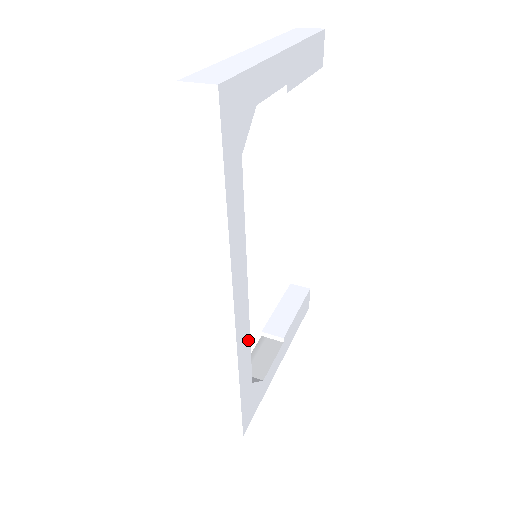
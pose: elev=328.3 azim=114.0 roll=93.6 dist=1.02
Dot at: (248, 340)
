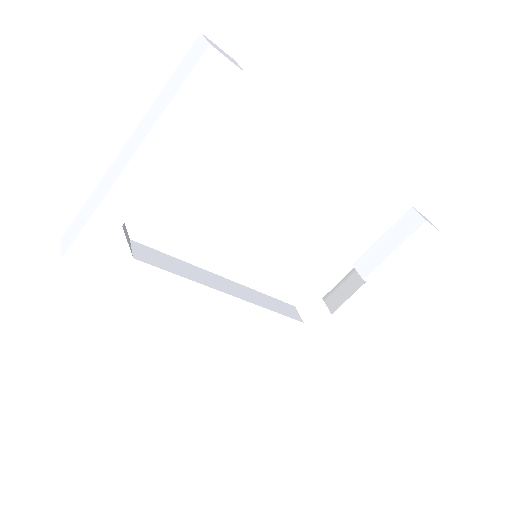
Dot at: (266, 311)
